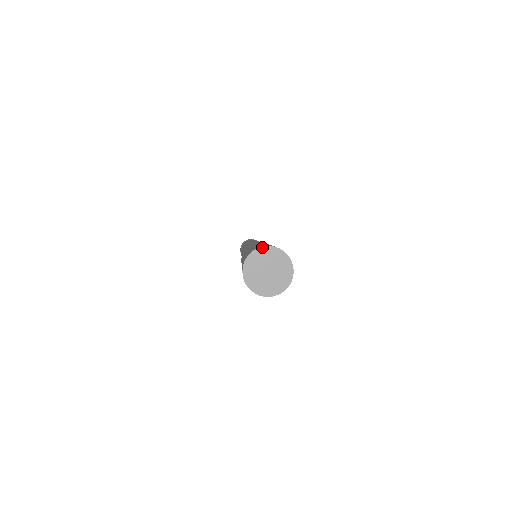
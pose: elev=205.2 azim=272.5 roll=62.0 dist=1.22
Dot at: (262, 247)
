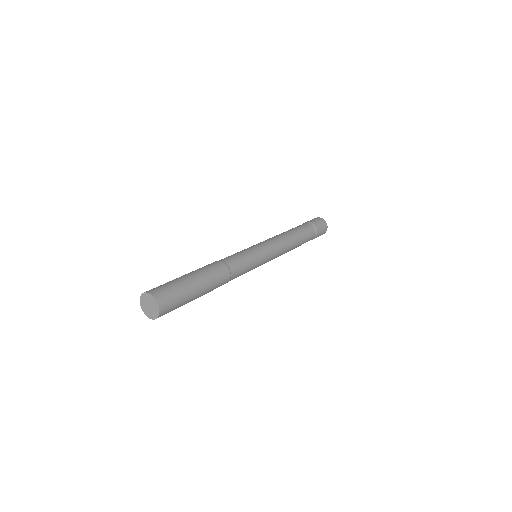
Dot at: (142, 294)
